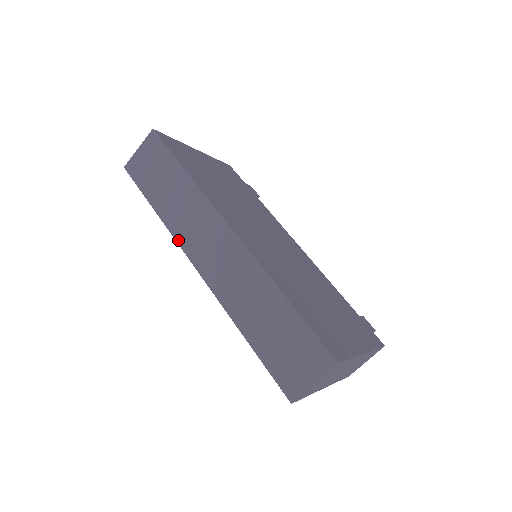
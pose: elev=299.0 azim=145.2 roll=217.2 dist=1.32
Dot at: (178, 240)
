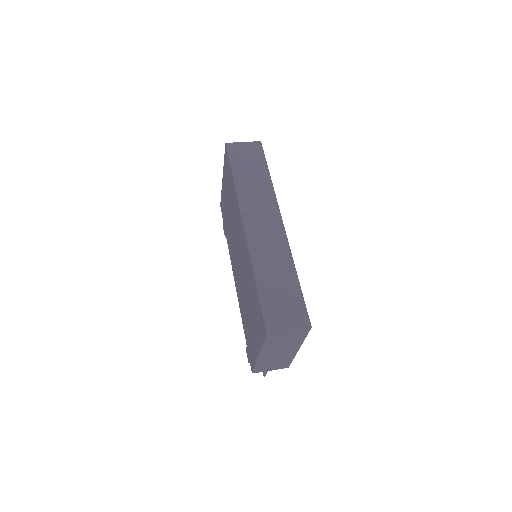
Dot at: (241, 204)
